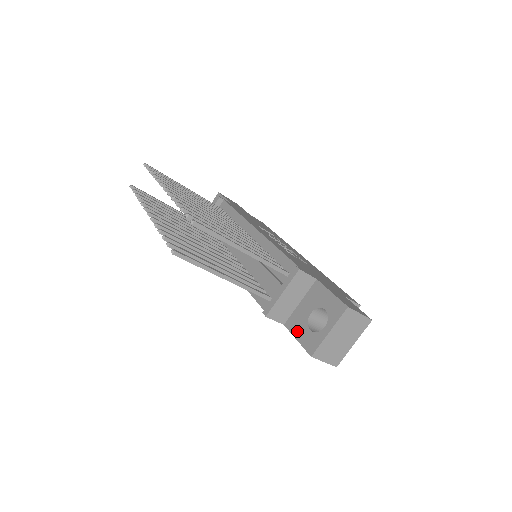
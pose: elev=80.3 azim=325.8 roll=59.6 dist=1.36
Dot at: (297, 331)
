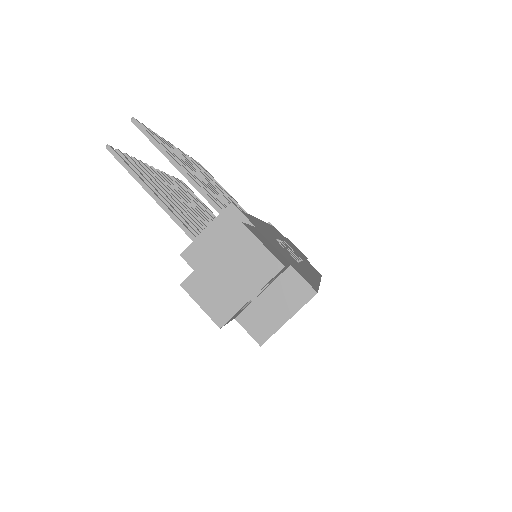
Dot at: occluded
